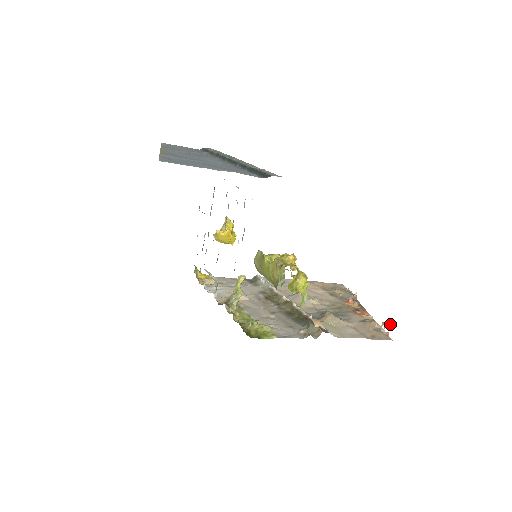
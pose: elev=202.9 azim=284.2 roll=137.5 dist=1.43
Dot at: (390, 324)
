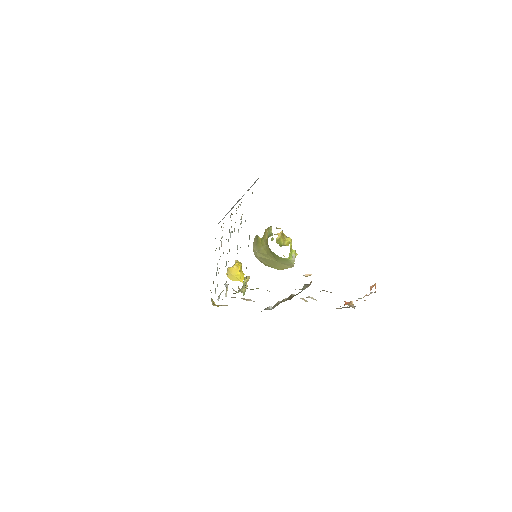
Dot at: (375, 283)
